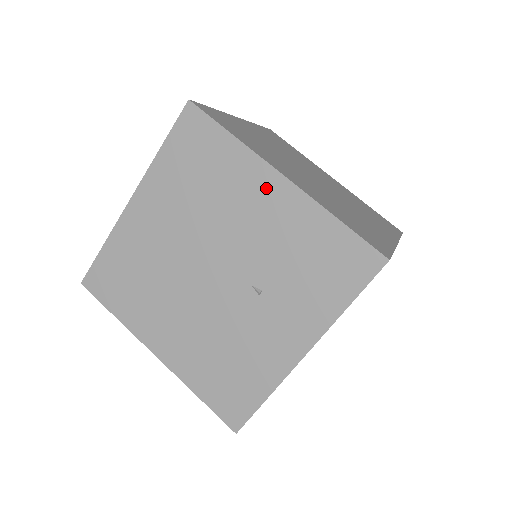
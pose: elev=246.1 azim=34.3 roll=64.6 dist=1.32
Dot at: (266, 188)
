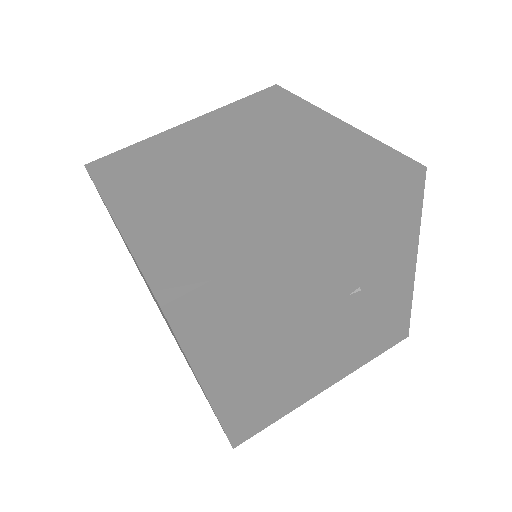
Dot at: (301, 253)
